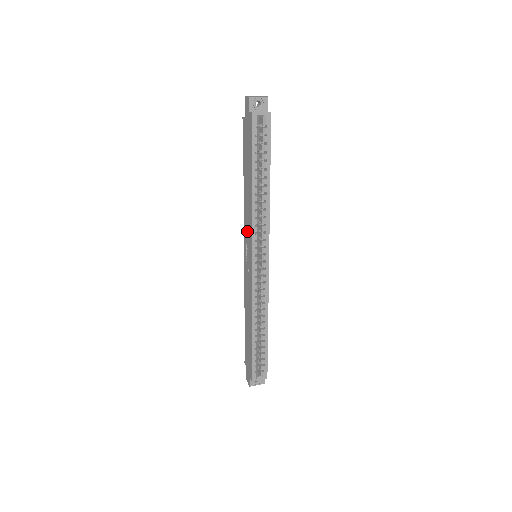
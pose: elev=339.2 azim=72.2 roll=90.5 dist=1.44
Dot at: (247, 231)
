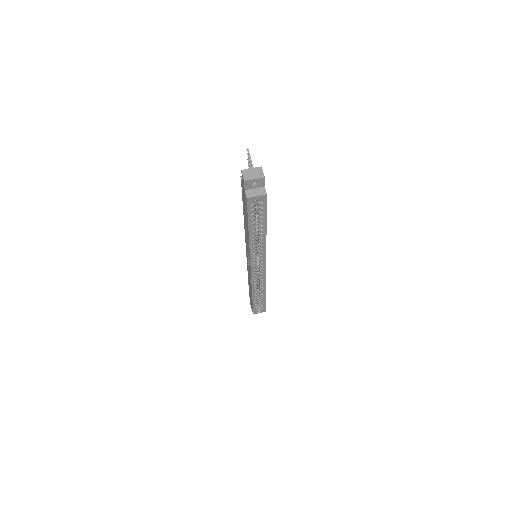
Dot at: (247, 248)
